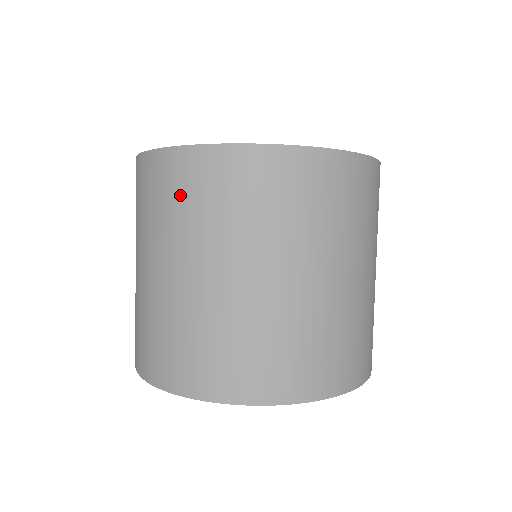
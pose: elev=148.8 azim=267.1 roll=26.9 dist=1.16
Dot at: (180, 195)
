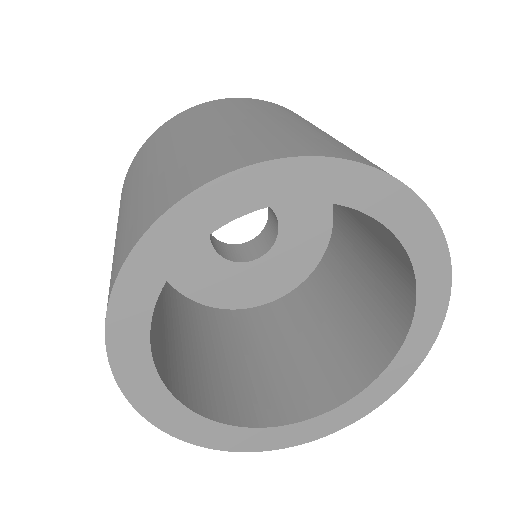
Dot at: (190, 118)
